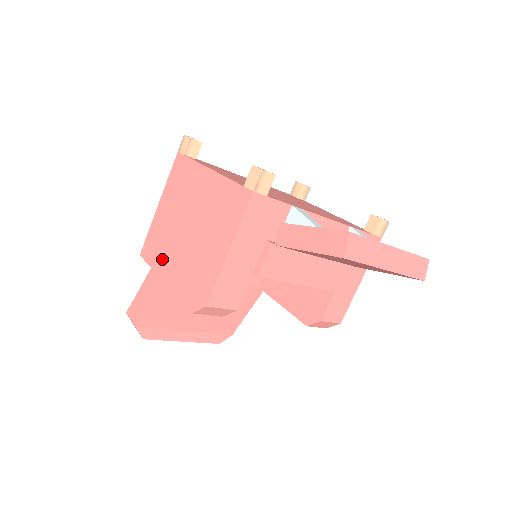
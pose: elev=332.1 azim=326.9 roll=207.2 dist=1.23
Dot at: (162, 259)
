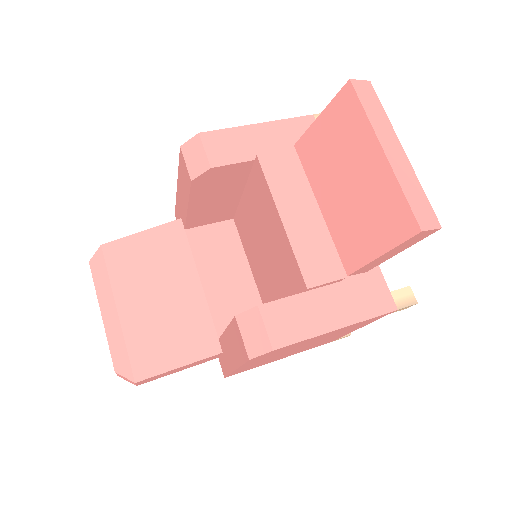
Dot at: occluded
